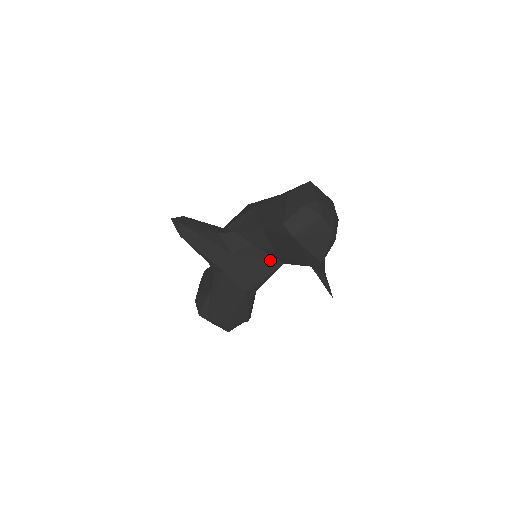
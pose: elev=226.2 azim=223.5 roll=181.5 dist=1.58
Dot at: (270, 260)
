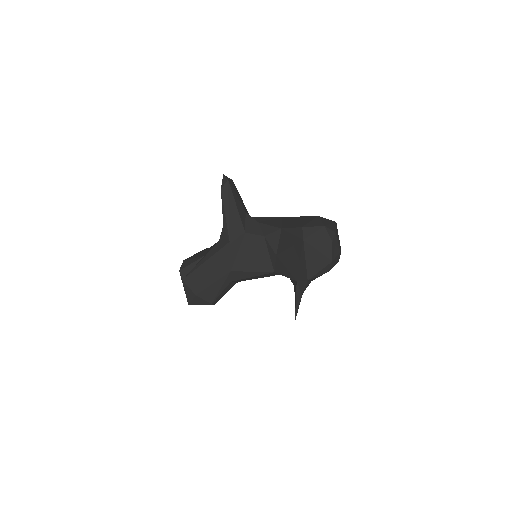
Dot at: (267, 261)
